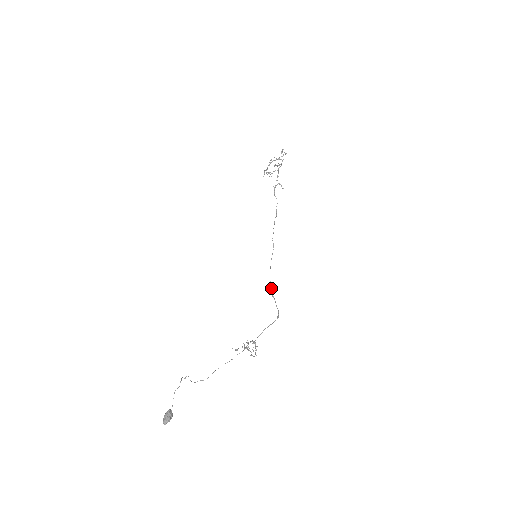
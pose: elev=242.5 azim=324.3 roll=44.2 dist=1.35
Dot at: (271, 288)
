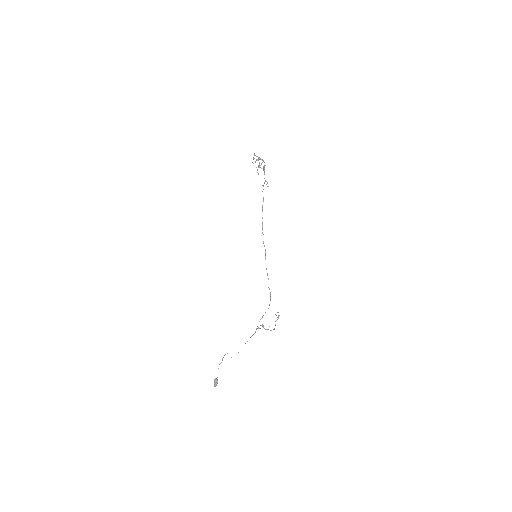
Dot at: occluded
